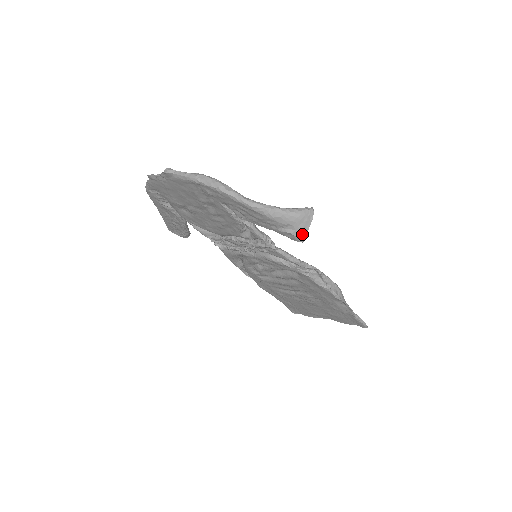
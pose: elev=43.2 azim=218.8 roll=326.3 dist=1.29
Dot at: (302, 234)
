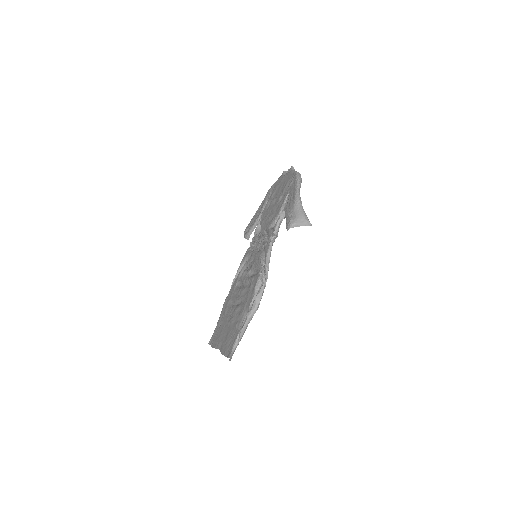
Dot at: (293, 225)
